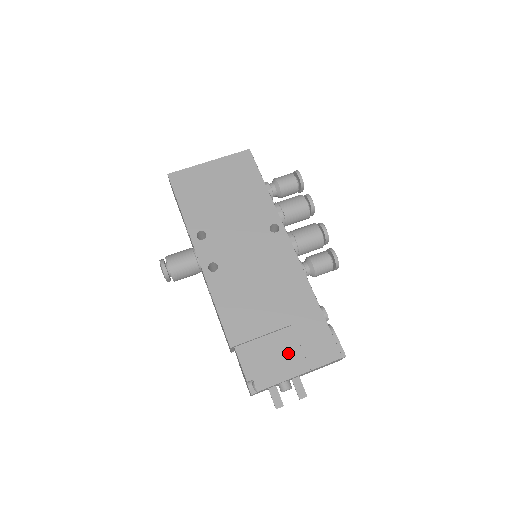
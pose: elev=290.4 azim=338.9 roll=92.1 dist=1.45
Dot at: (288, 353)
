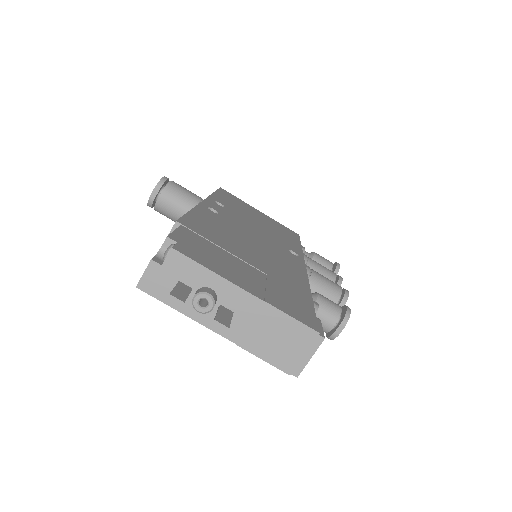
Dot at: (244, 274)
